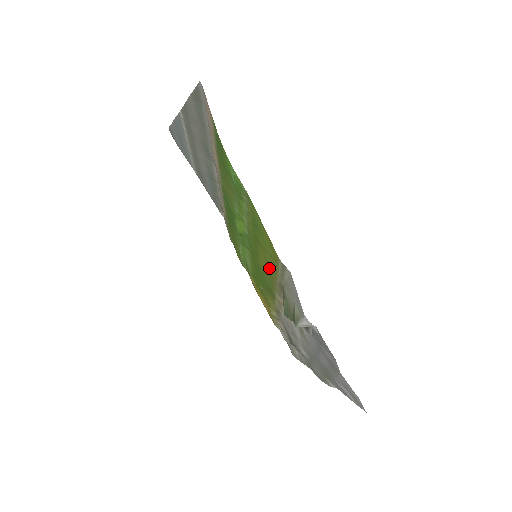
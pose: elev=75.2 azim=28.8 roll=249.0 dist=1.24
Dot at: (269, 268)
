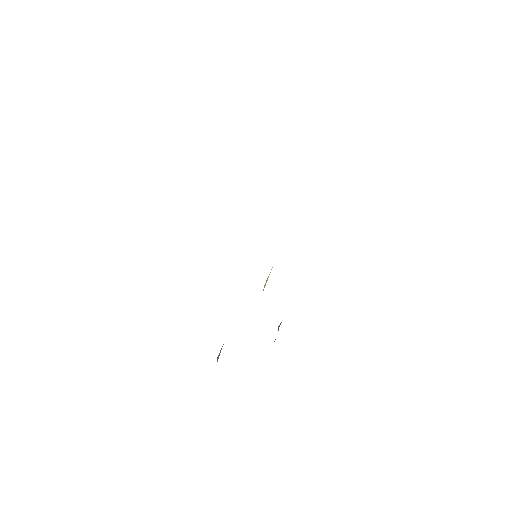
Dot at: occluded
